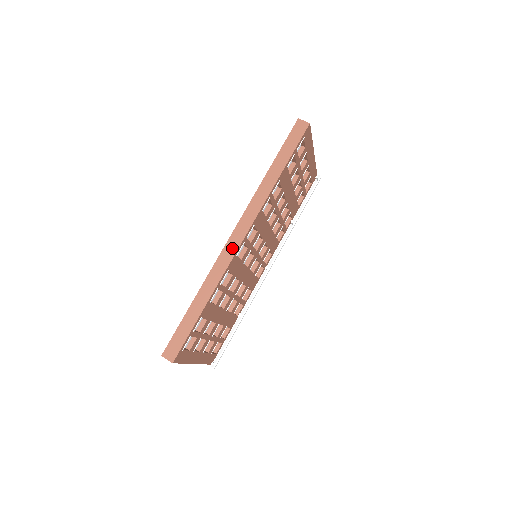
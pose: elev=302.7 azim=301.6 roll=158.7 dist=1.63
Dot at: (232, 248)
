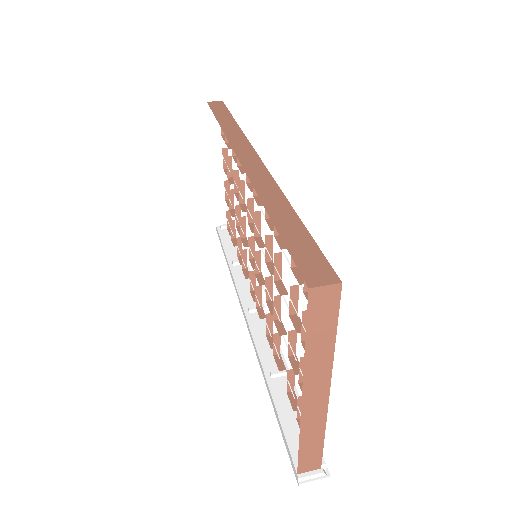
Dot at: (255, 165)
